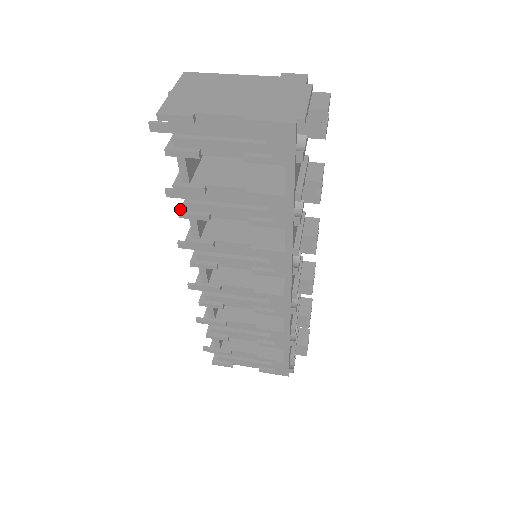
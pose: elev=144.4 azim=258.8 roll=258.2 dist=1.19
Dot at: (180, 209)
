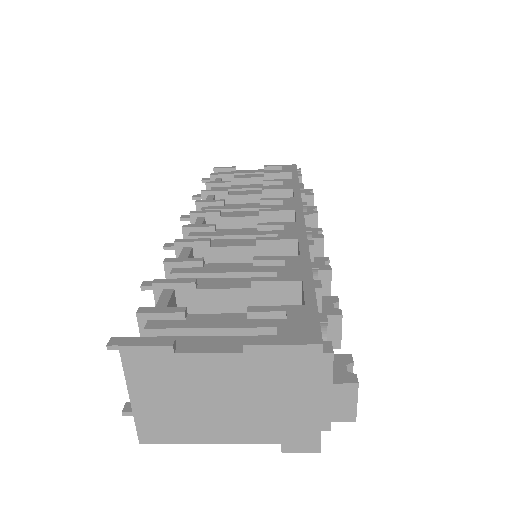
Dot at: (202, 195)
